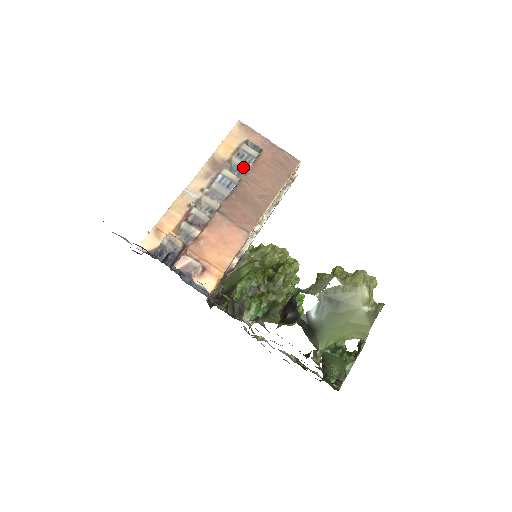
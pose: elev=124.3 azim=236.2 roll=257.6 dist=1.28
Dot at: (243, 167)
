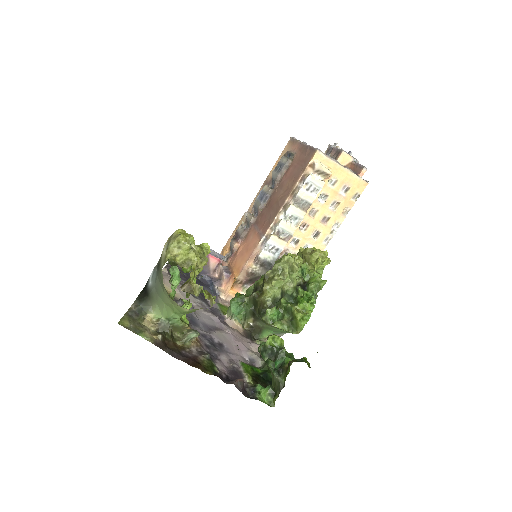
Dot at: (275, 177)
